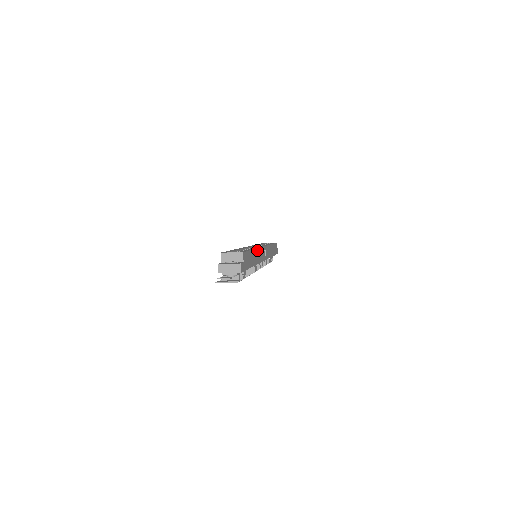
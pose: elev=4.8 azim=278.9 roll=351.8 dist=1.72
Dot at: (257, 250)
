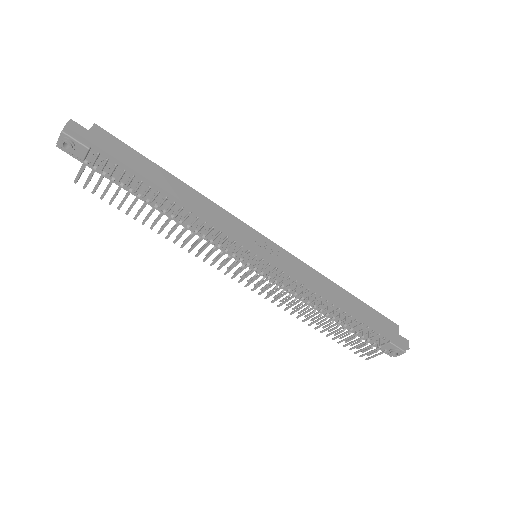
Dot at: (201, 197)
